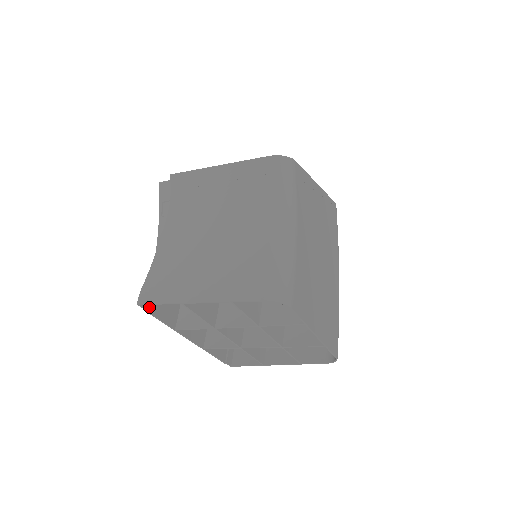
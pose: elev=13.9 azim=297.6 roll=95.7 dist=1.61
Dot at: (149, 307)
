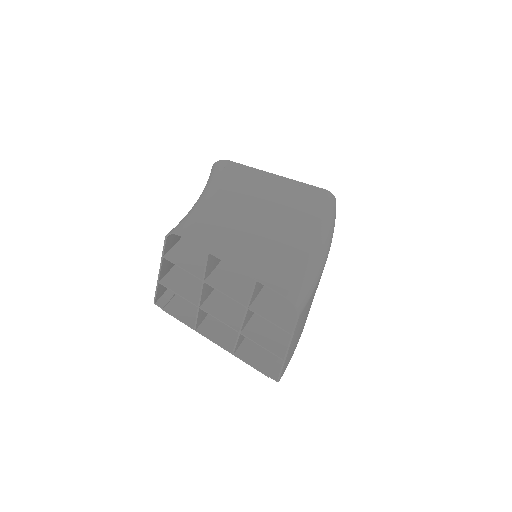
Dot at: (167, 308)
